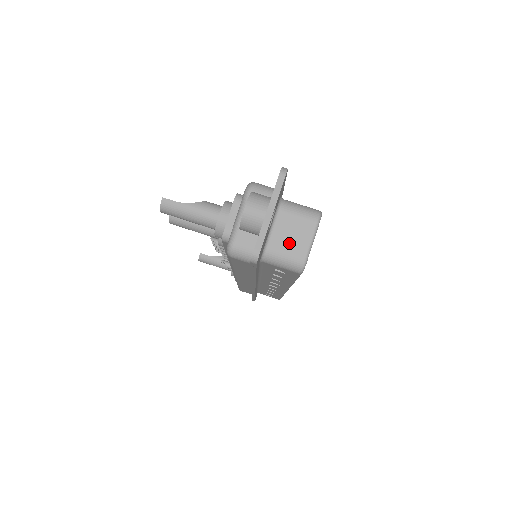
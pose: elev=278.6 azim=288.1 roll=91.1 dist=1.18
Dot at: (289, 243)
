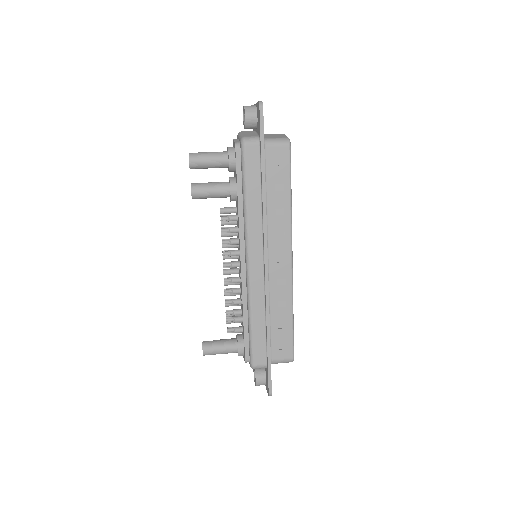
Dot at: (274, 137)
